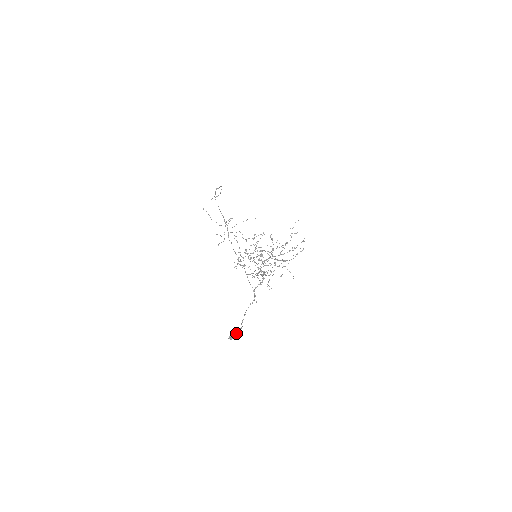
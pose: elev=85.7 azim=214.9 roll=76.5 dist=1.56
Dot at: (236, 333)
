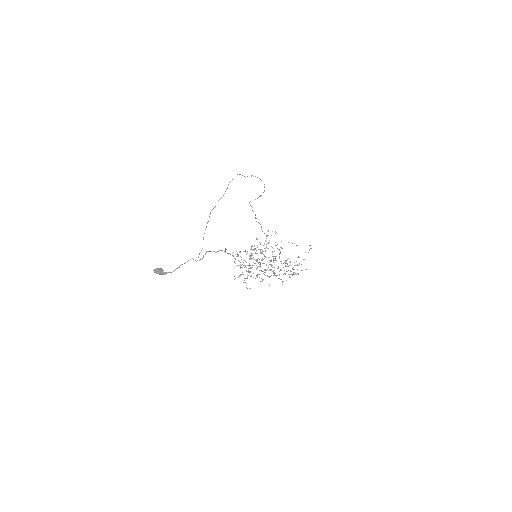
Dot at: (163, 272)
